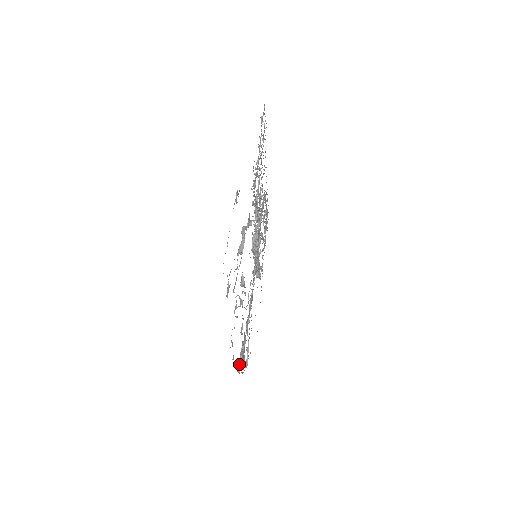
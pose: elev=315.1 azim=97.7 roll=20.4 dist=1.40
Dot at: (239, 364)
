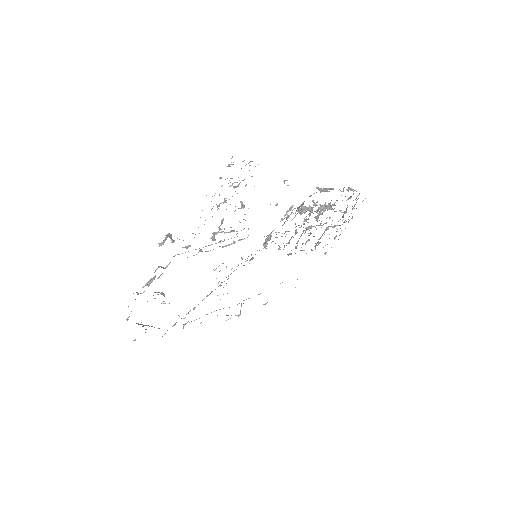
Dot at: (183, 327)
